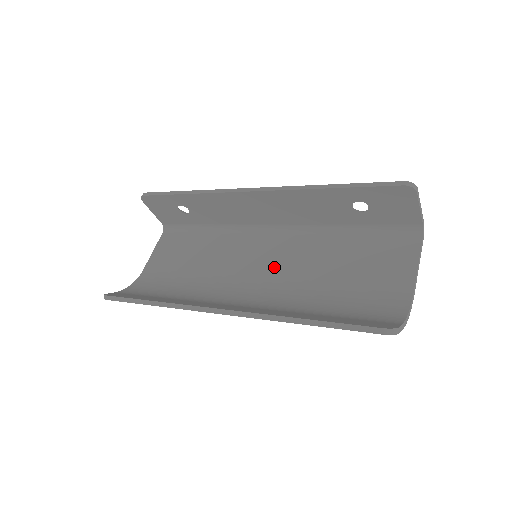
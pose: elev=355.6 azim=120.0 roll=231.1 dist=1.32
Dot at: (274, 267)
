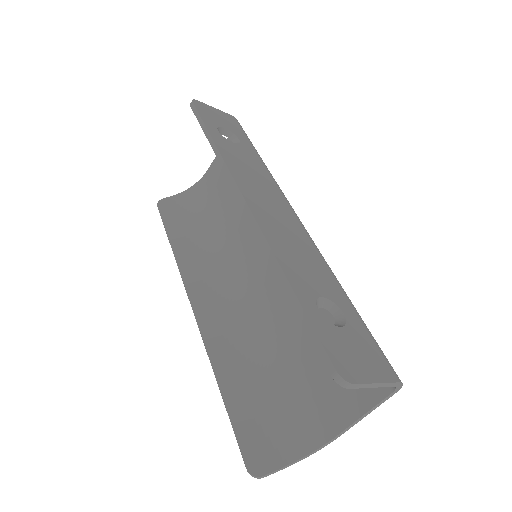
Dot at: (272, 275)
